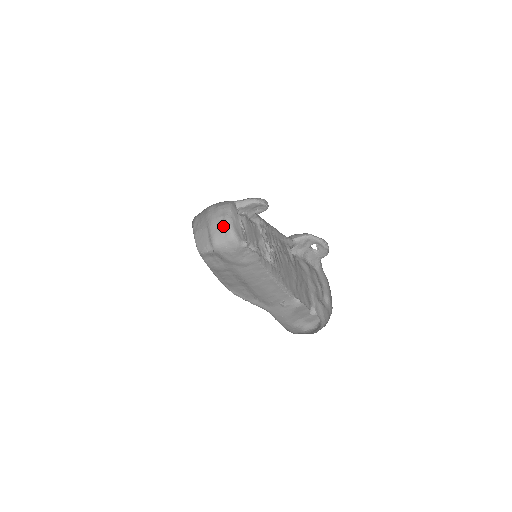
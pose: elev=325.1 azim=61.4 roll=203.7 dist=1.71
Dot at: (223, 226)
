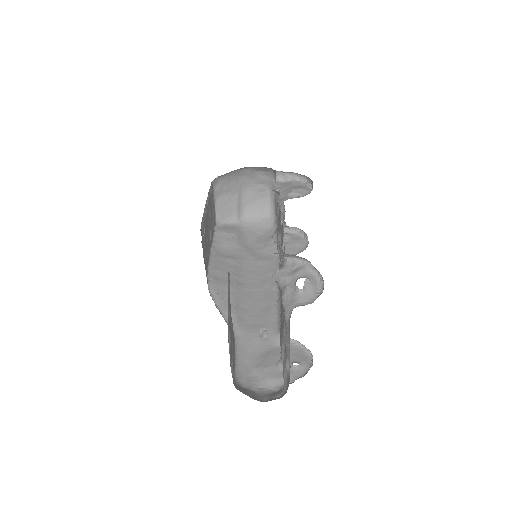
Dot at: (262, 197)
